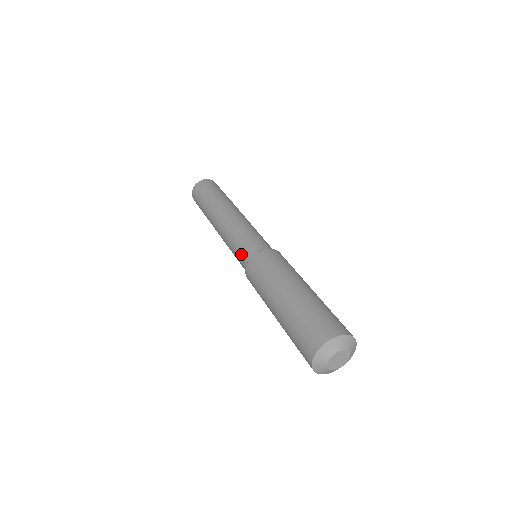
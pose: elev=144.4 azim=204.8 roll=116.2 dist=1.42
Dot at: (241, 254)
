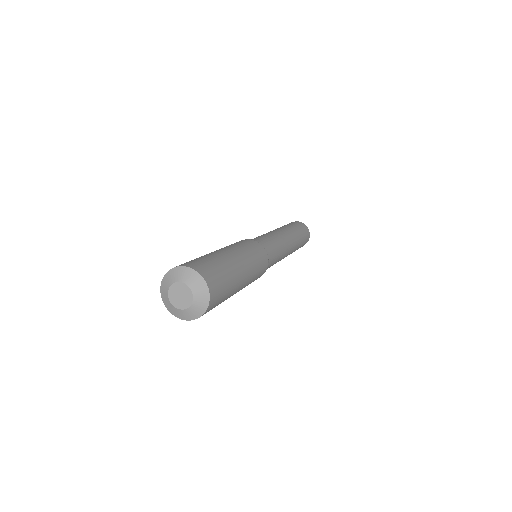
Dot at: occluded
